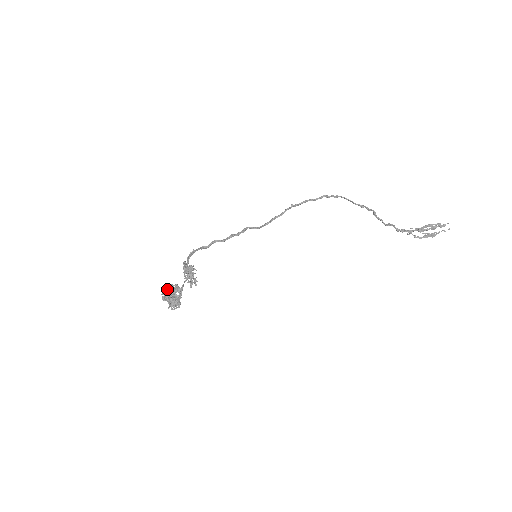
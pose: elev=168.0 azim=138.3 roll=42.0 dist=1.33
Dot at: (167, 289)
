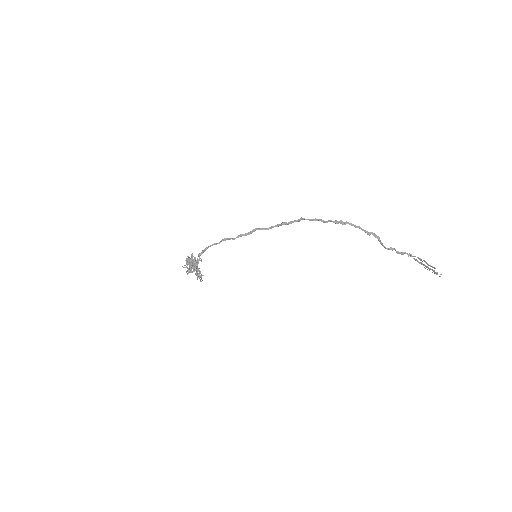
Dot at: (187, 262)
